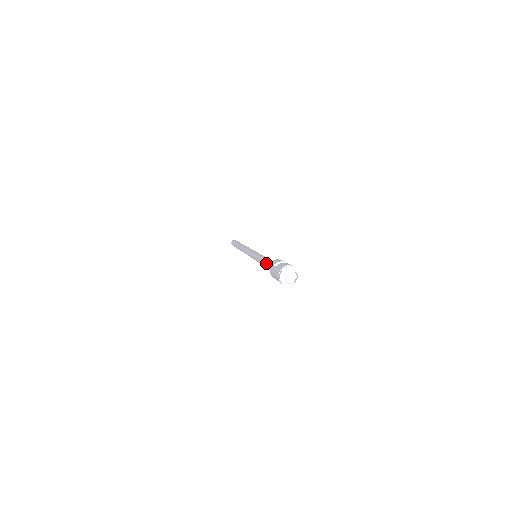
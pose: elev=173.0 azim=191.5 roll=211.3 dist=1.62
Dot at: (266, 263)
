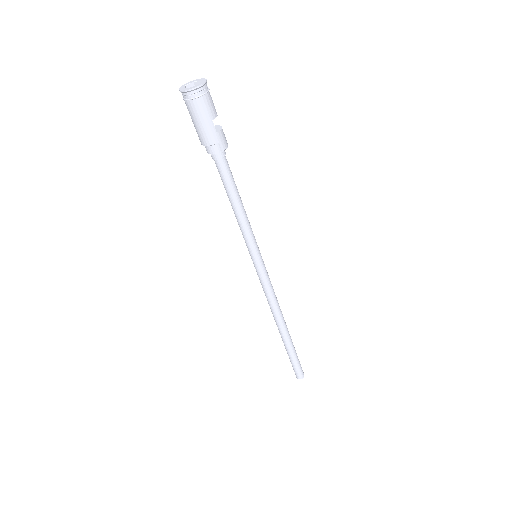
Dot at: occluded
